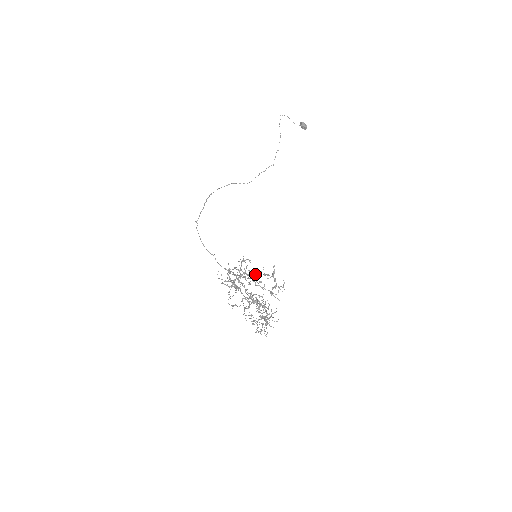
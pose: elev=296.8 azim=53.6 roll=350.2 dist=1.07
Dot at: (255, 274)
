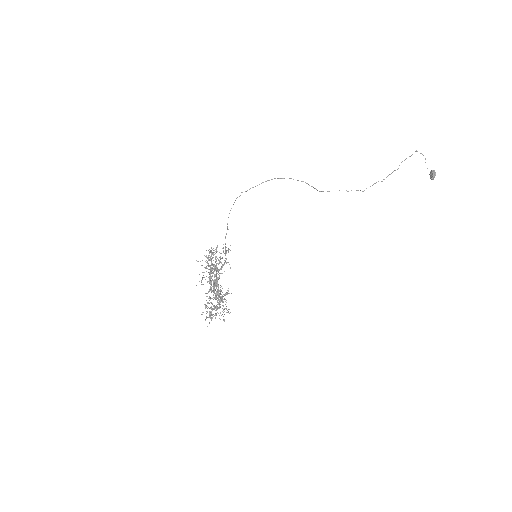
Dot at: (215, 268)
